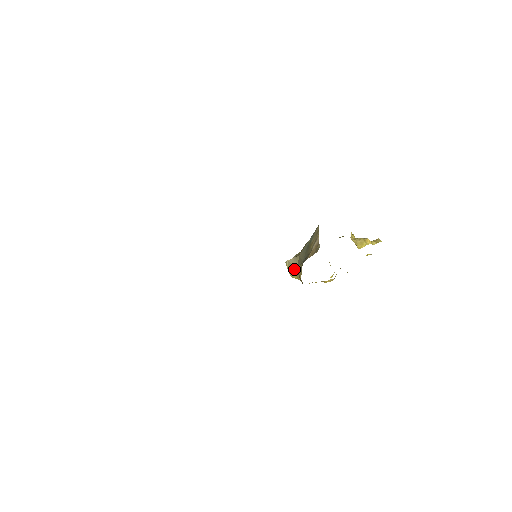
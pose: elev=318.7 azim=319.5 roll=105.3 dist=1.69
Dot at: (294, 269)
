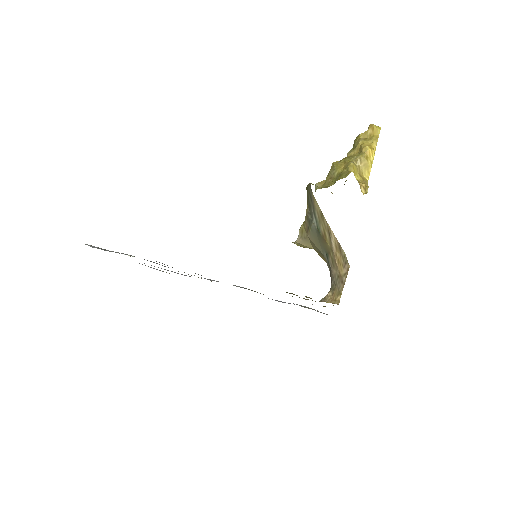
Dot at: (309, 248)
